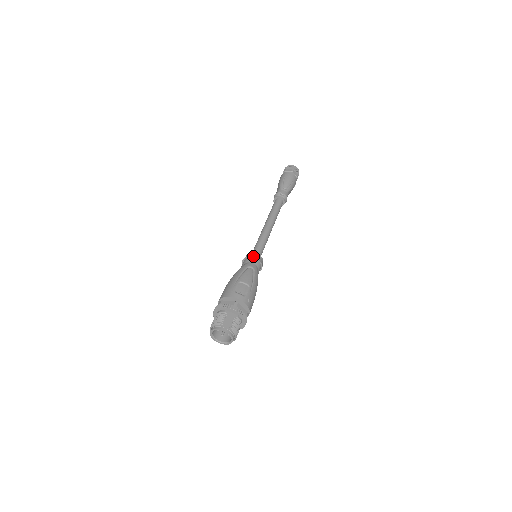
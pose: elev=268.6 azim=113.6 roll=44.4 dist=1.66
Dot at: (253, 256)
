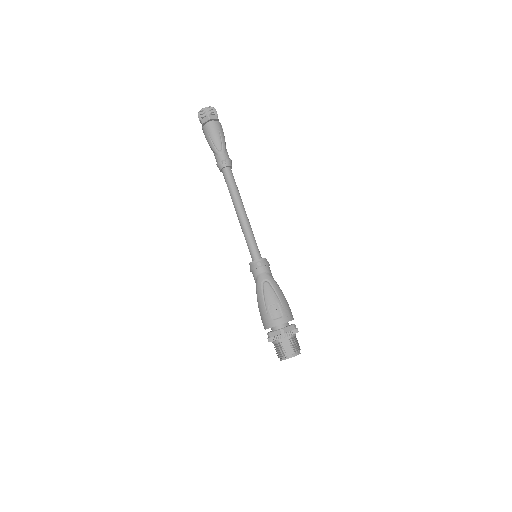
Dot at: (257, 267)
